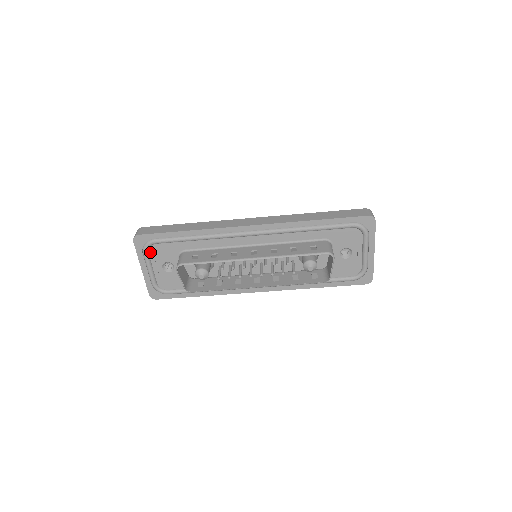
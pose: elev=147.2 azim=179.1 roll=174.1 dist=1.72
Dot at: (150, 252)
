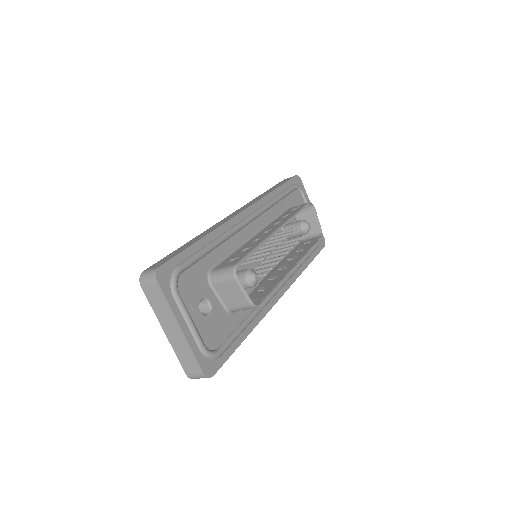
Dot at: (180, 291)
